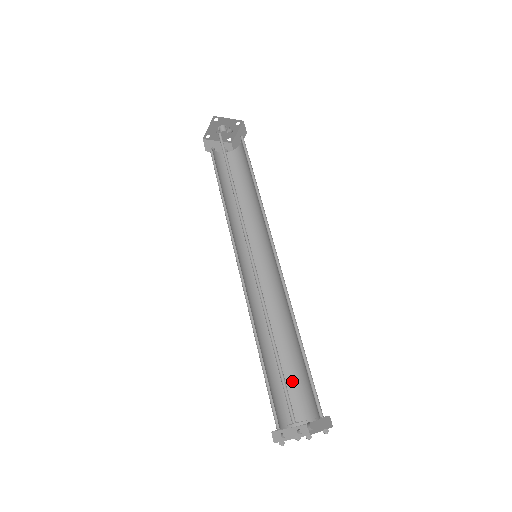
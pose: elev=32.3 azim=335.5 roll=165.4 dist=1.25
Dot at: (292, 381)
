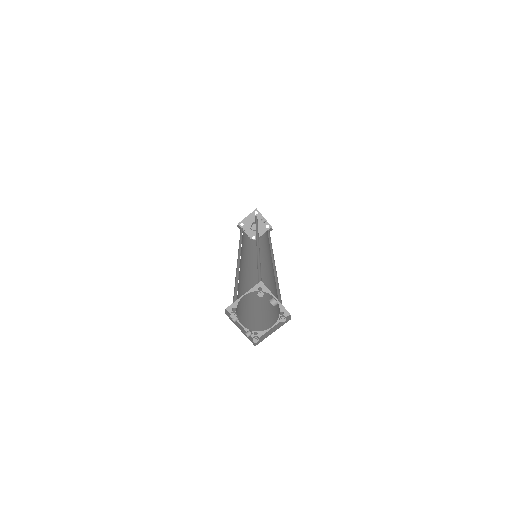
Dot at: (254, 312)
